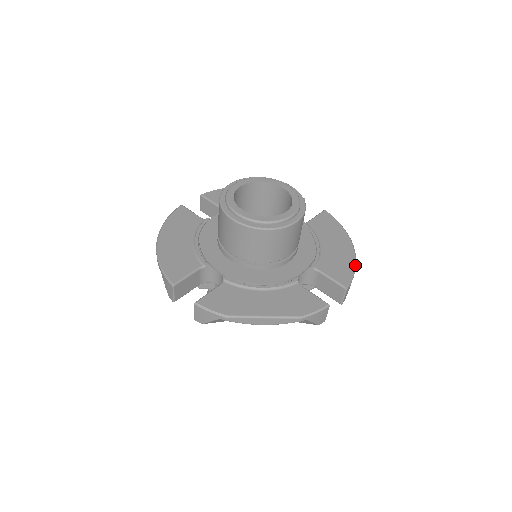
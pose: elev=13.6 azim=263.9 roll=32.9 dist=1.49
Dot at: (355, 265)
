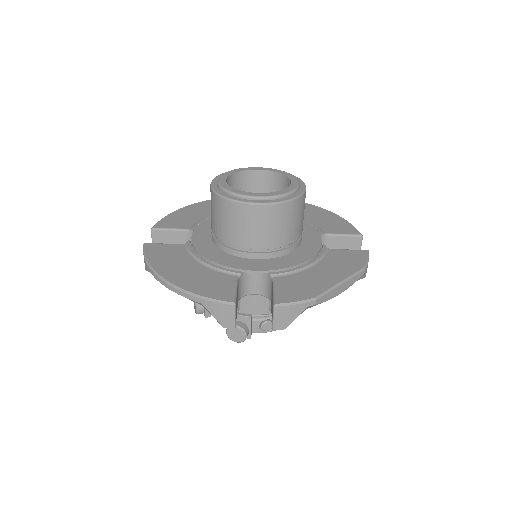
Dot at: occluded
